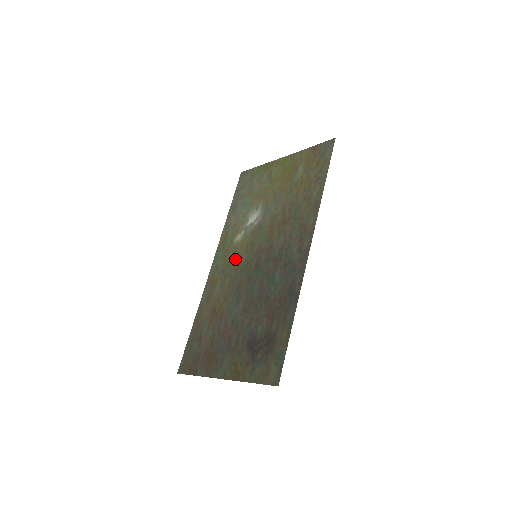
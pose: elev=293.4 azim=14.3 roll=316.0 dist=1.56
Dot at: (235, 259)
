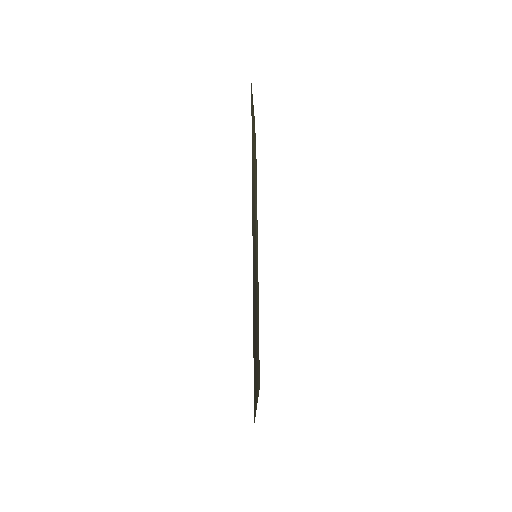
Dot at: occluded
